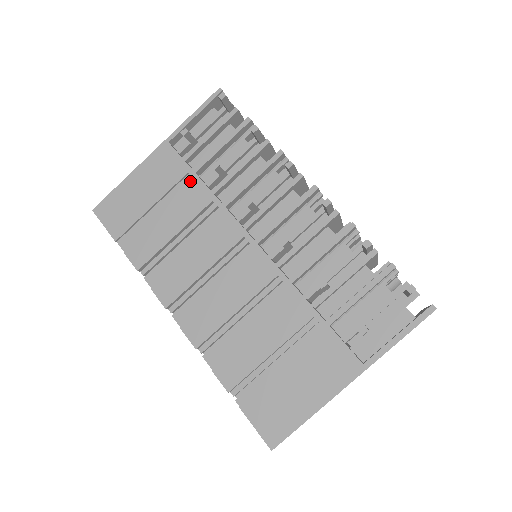
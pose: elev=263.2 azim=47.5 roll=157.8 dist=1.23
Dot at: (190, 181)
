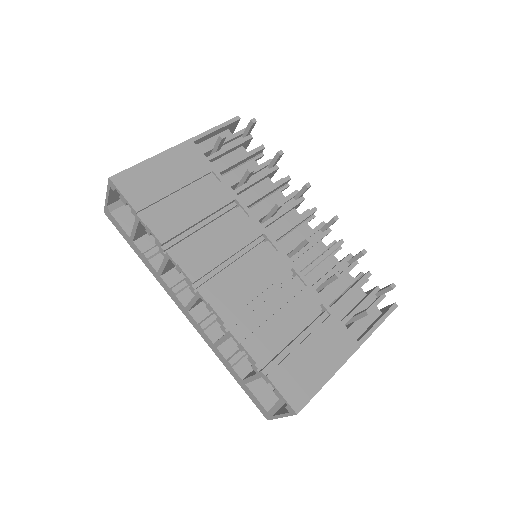
Dot at: (213, 178)
